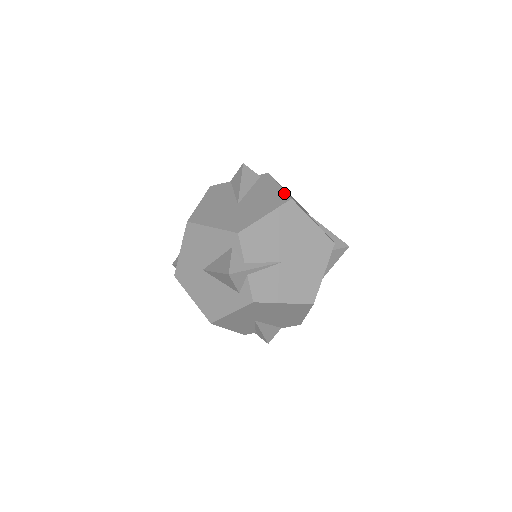
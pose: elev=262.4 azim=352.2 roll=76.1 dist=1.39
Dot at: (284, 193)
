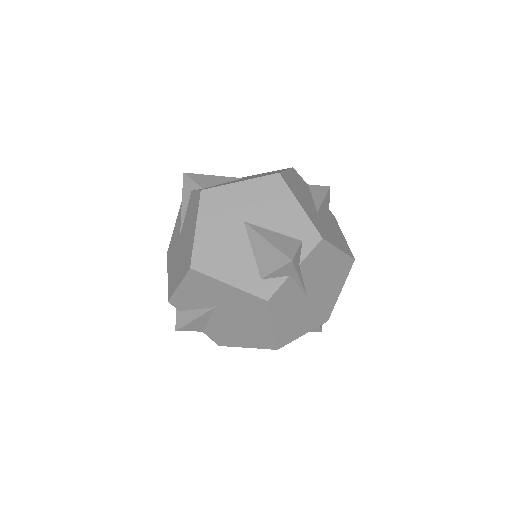
Dot at: (349, 248)
